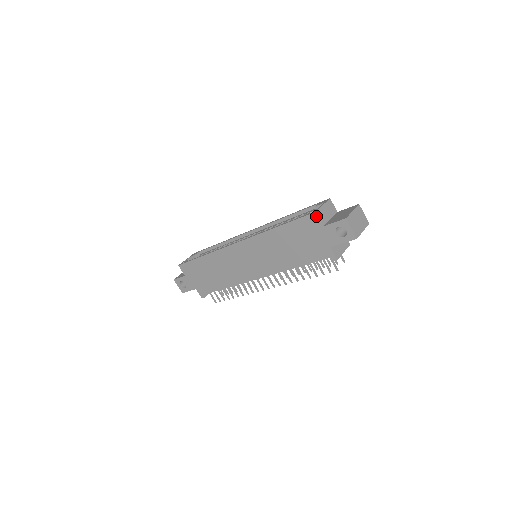
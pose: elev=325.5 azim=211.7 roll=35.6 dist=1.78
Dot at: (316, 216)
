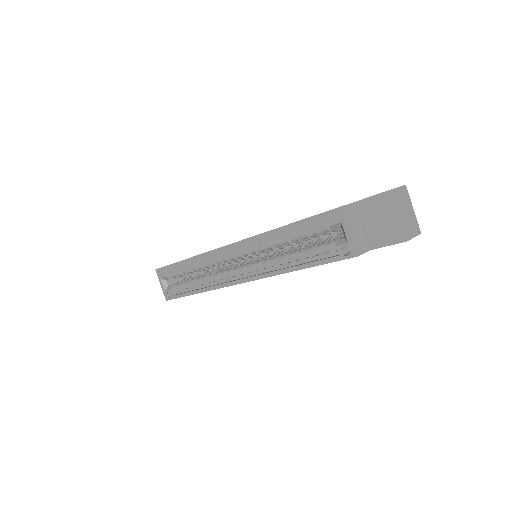
Dot at: occluded
